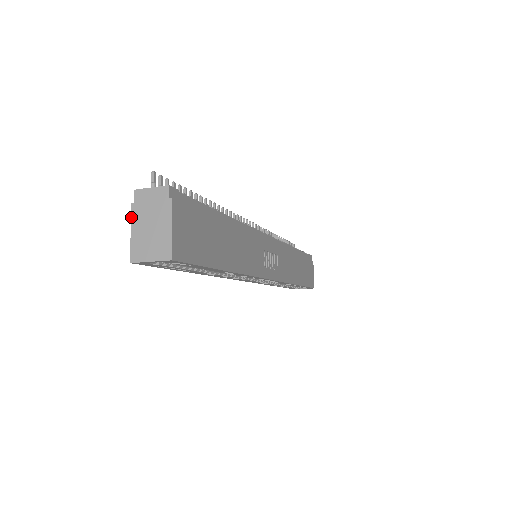
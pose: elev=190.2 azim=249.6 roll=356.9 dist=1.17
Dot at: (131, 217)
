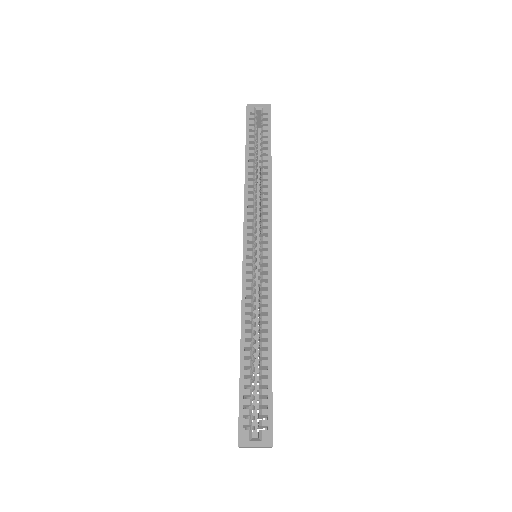
Dot at: occluded
